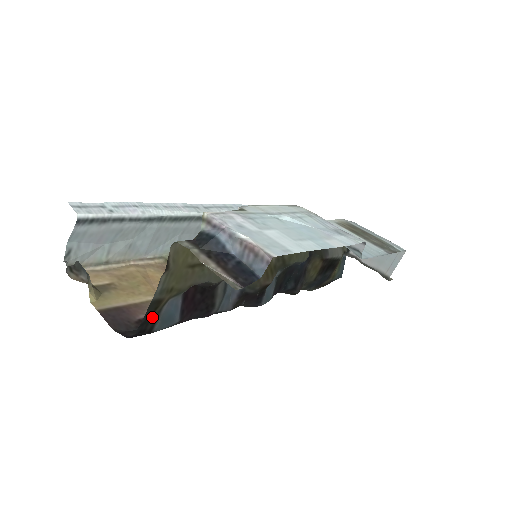
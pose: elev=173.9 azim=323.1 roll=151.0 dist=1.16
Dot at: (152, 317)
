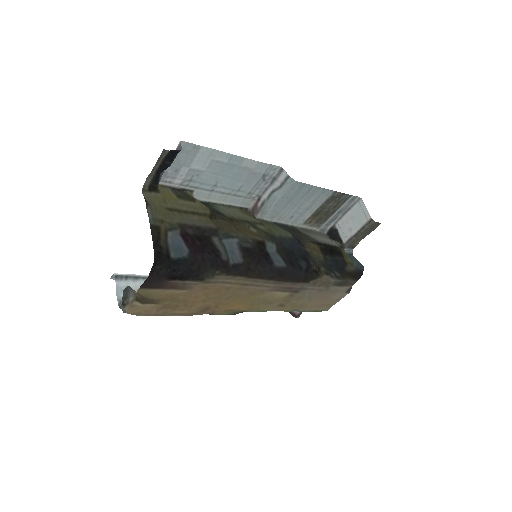
Dot at: (162, 244)
